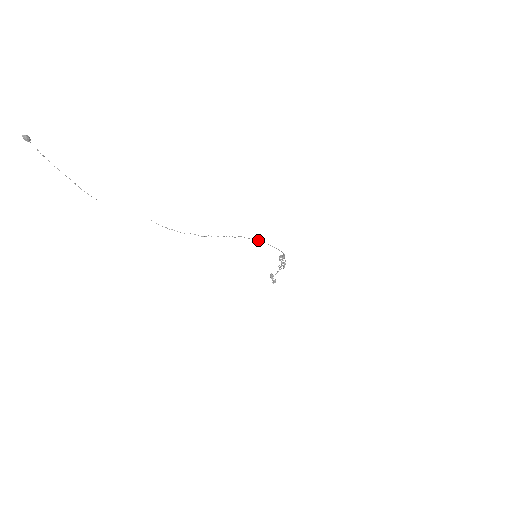
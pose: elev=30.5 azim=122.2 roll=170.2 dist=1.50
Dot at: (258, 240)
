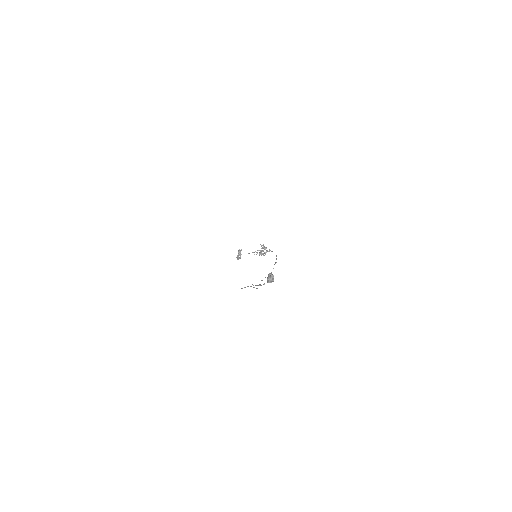
Dot at: occluded
